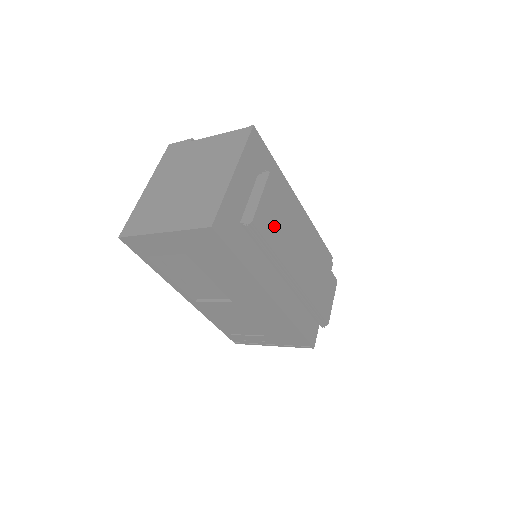
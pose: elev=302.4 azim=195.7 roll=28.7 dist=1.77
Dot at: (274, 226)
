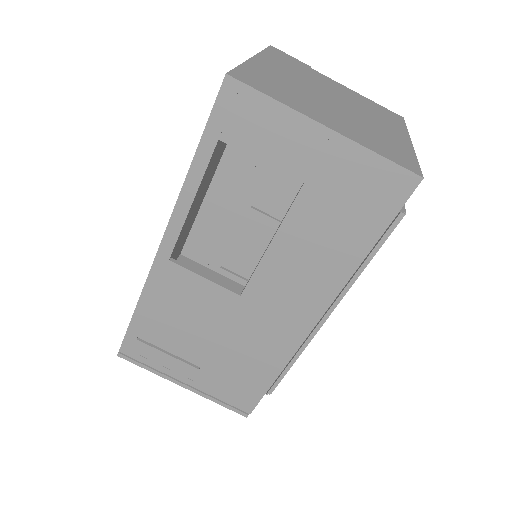
Dot at: occluded
